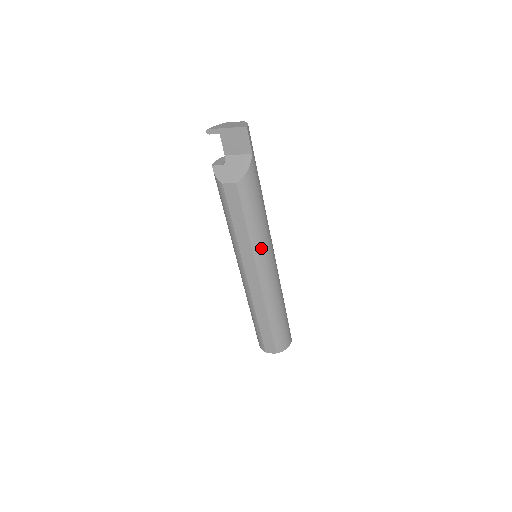
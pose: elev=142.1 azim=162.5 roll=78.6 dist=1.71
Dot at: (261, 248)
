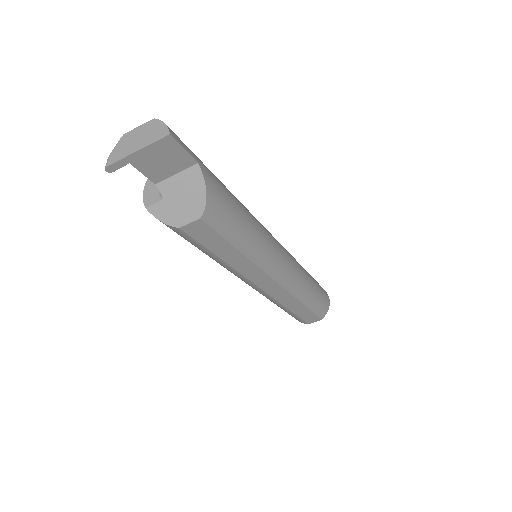
Dot at: (266, 255)
